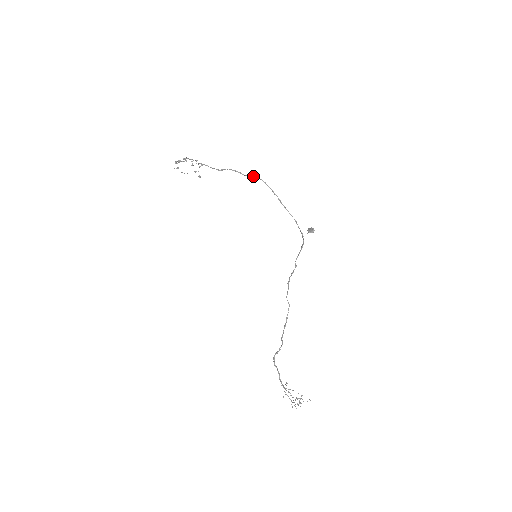
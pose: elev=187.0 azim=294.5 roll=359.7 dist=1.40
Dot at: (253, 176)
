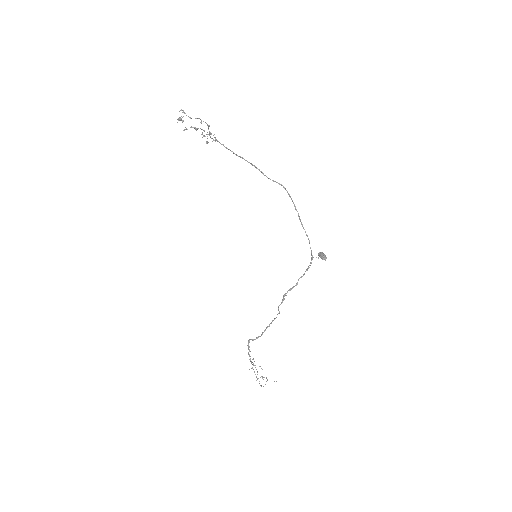
Dot at: (277, 182)
